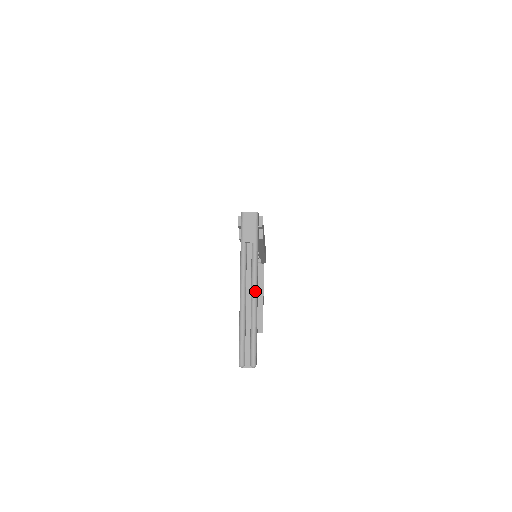
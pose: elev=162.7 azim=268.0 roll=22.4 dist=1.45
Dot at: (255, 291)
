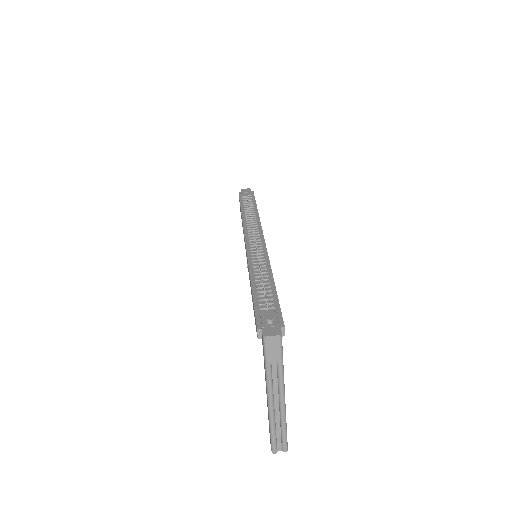
Dot at: (283, 401)
